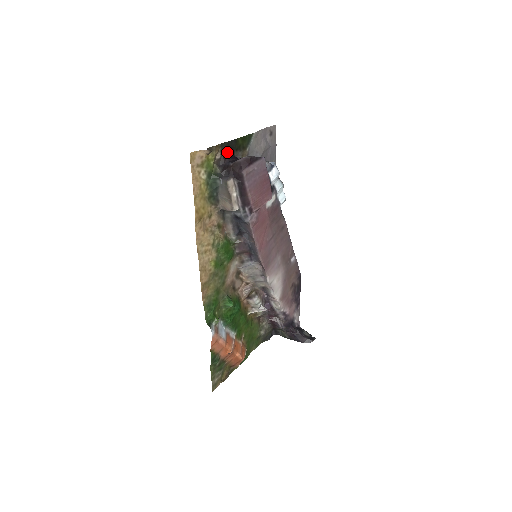
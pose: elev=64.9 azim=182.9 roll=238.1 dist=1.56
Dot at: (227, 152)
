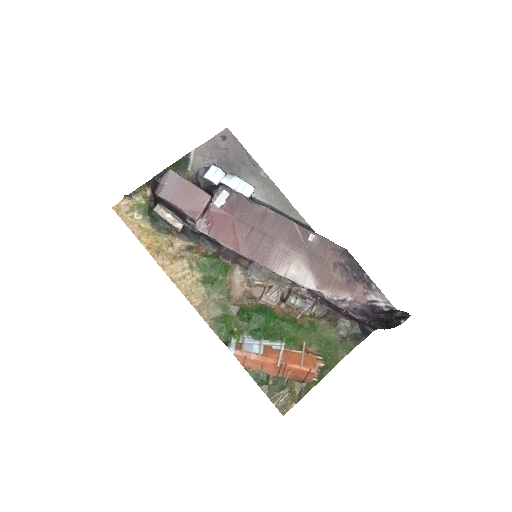
Dot at: occluded
